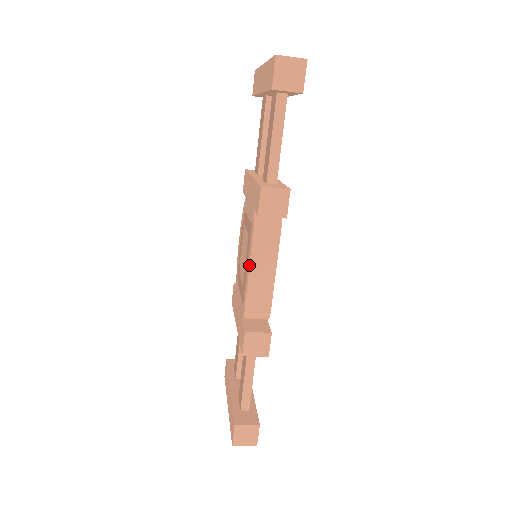
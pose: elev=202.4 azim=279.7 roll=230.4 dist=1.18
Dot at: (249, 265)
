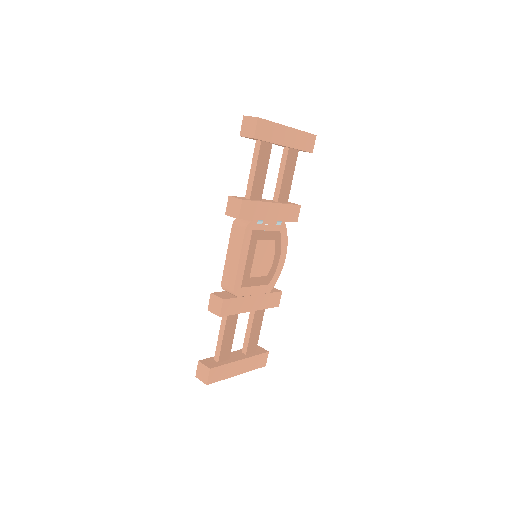
Dot at: (227, 251)
